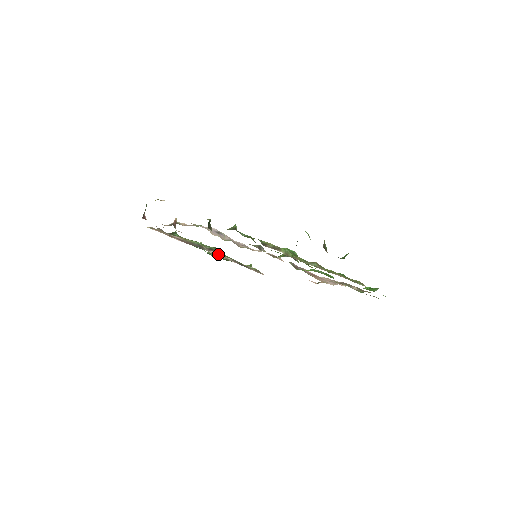
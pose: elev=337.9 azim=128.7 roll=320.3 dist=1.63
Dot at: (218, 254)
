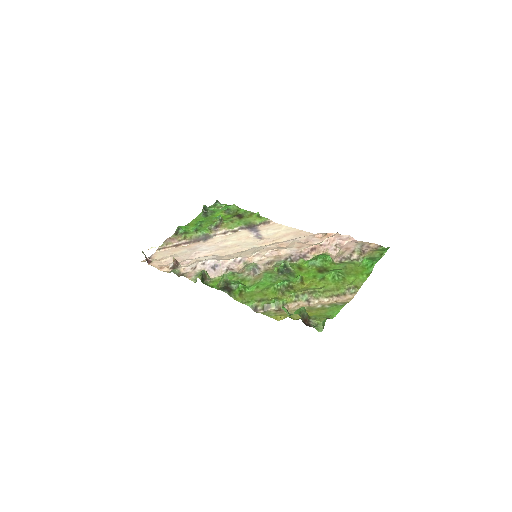
Dot at: (224, 232)
